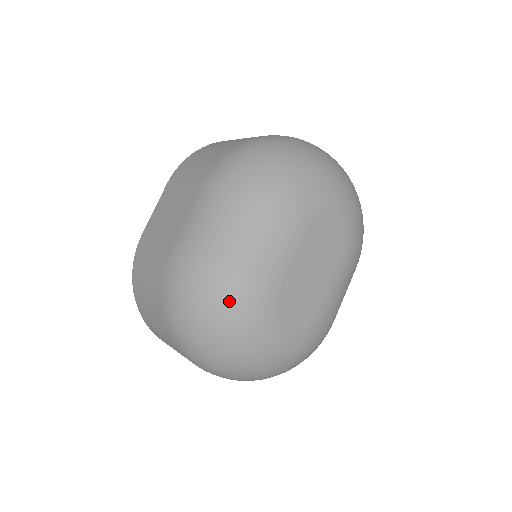
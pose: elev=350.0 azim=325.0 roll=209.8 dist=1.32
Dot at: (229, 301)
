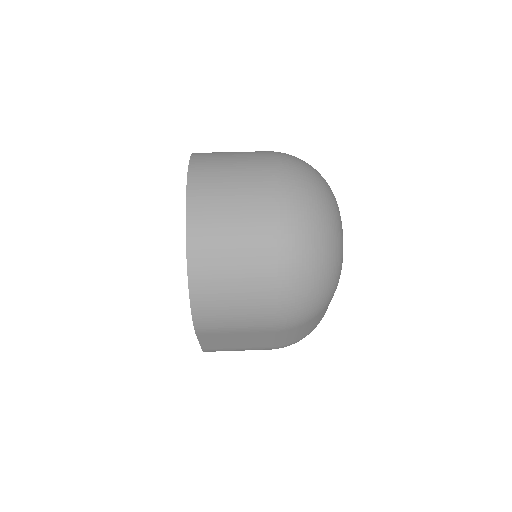
Dot at: occluded
